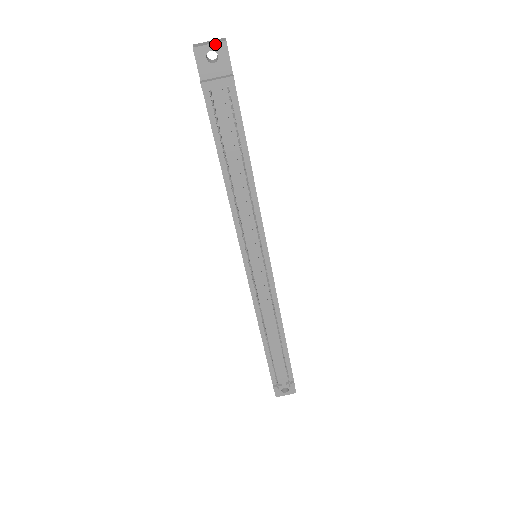
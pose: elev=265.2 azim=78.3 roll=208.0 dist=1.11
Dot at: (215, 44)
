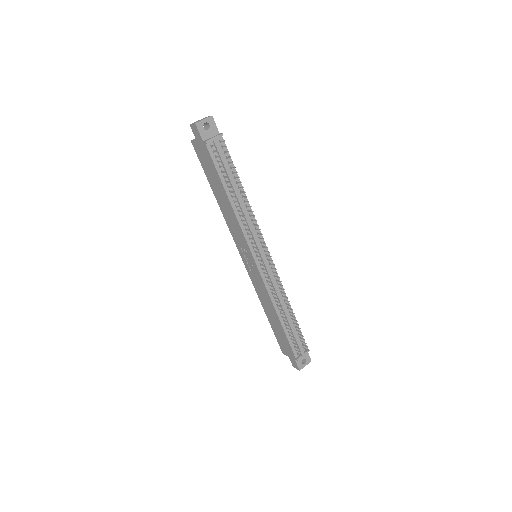
Dot at: (207, 119)
